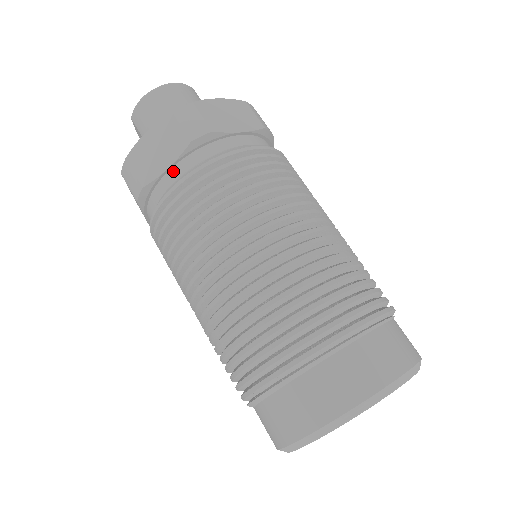
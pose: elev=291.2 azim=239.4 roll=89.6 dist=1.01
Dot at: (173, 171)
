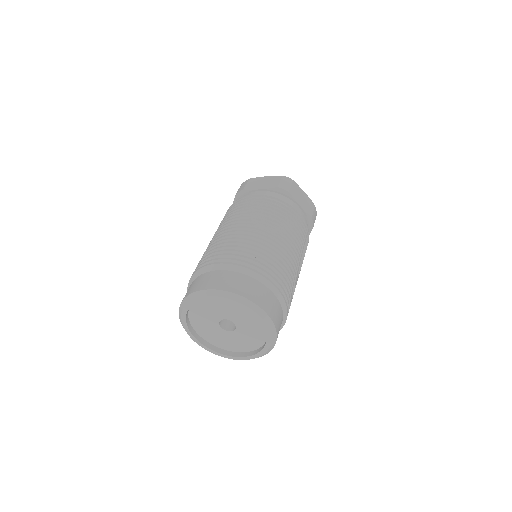
Dot at: (260, 192)
